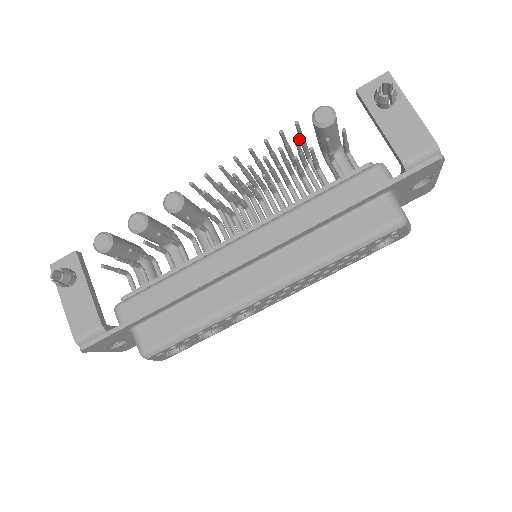
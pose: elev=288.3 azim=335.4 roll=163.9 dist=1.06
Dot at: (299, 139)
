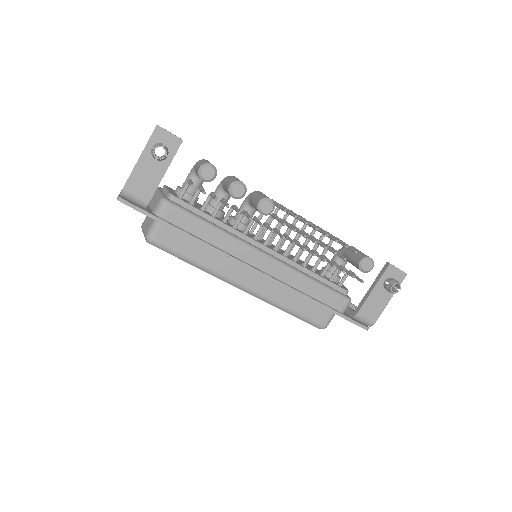
Dot at: occluded
